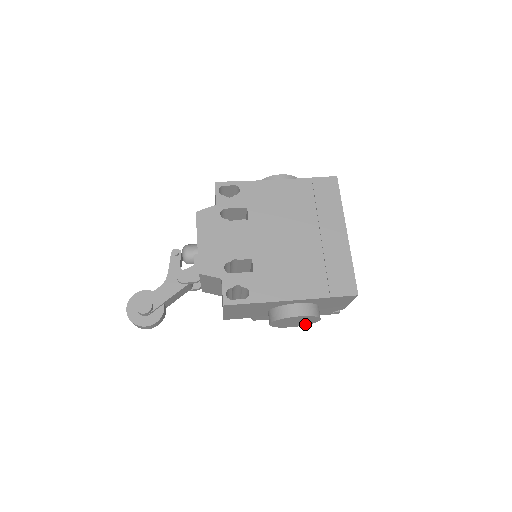
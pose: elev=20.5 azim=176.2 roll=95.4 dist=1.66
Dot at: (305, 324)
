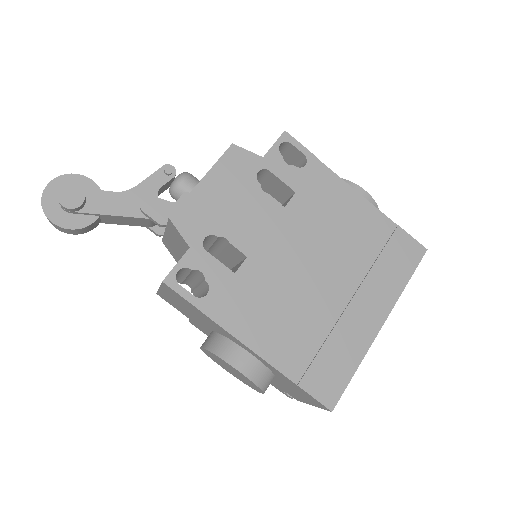
Dot at: occluded
